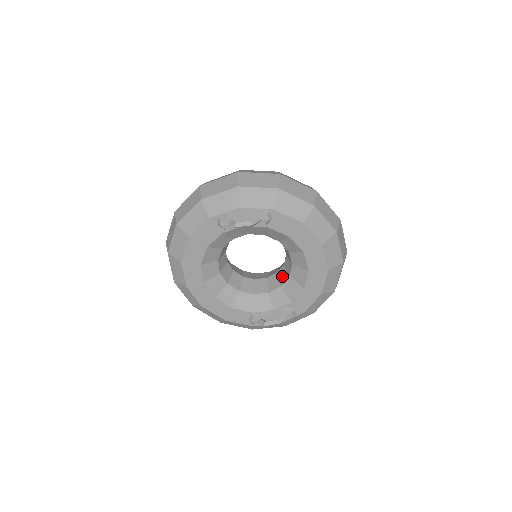
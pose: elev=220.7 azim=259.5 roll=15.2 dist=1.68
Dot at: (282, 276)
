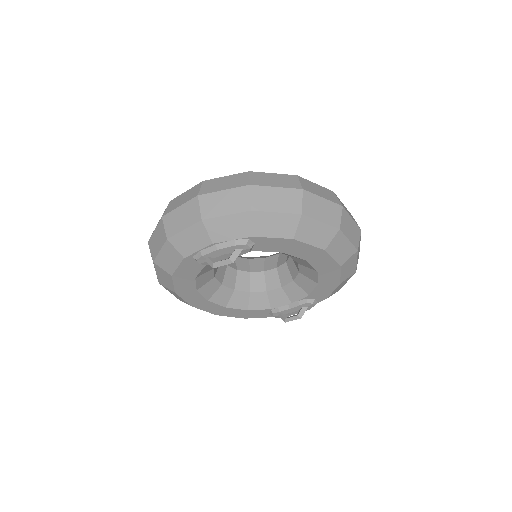
Dot at: (292, 269)
